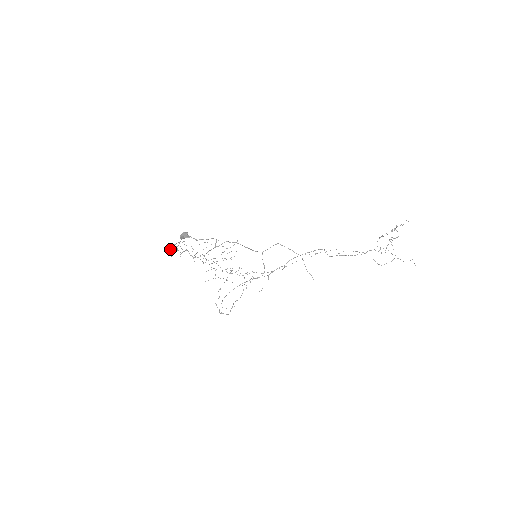
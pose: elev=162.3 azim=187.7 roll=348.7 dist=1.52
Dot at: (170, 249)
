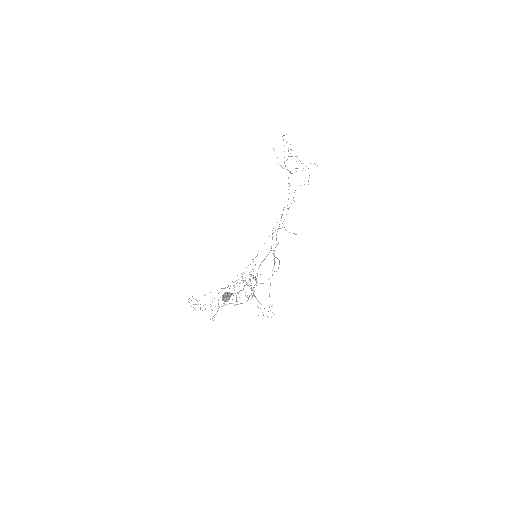
Dot at: (214, 317)
